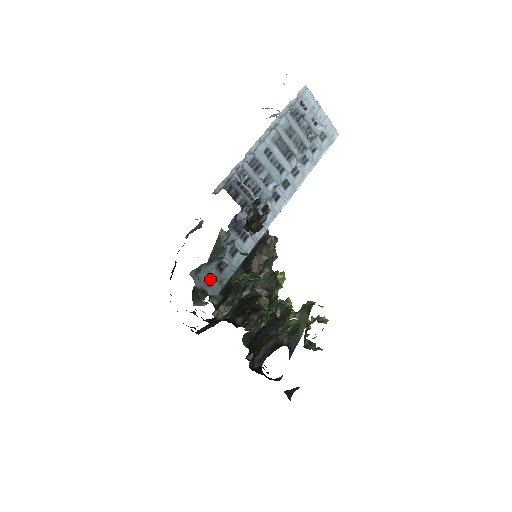
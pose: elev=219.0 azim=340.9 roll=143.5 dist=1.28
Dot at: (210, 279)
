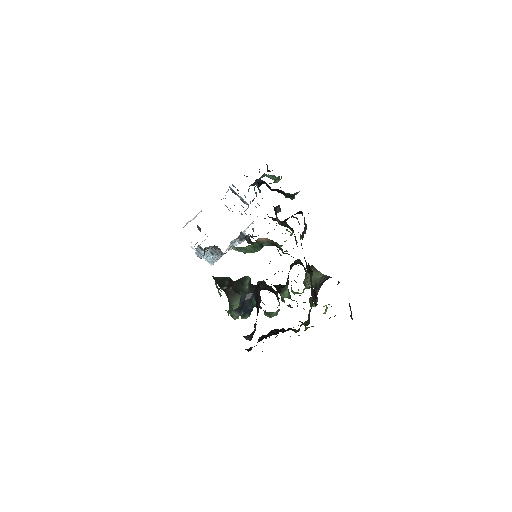
Dot at: occluded
